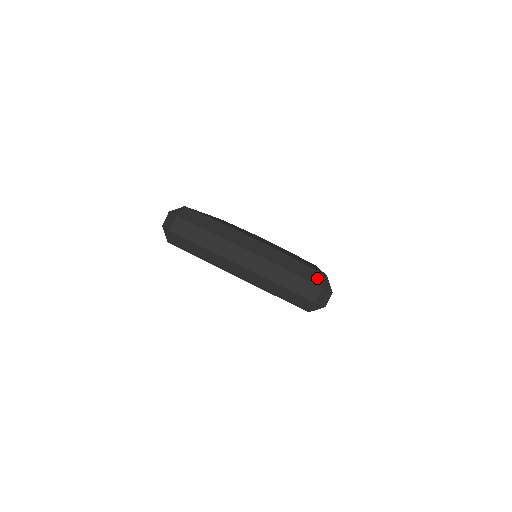
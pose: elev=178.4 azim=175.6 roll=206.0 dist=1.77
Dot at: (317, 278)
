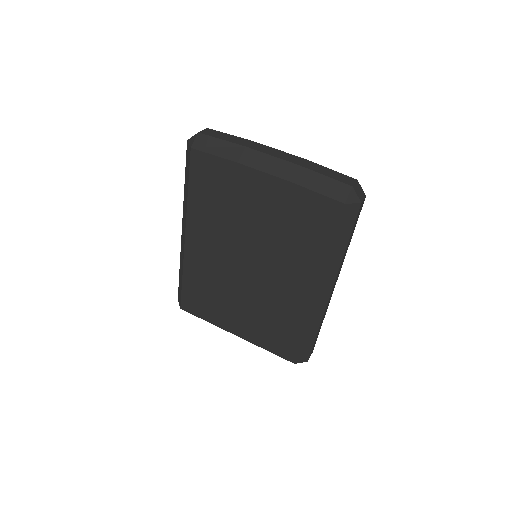
Dot at: occluded
